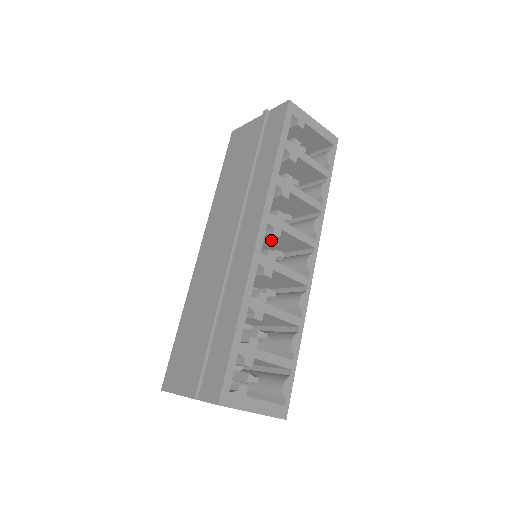
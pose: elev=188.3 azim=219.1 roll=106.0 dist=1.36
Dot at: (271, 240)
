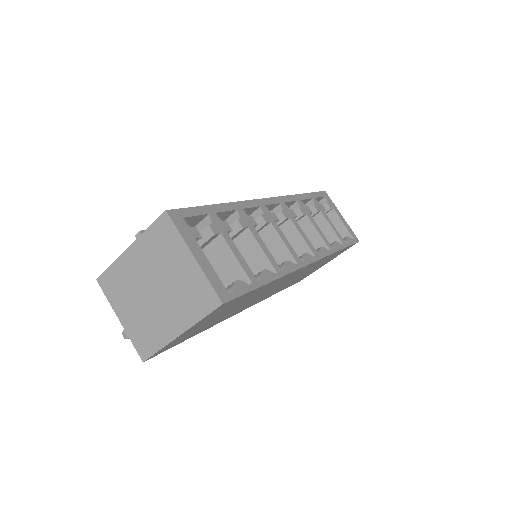
Dot at: occluded
